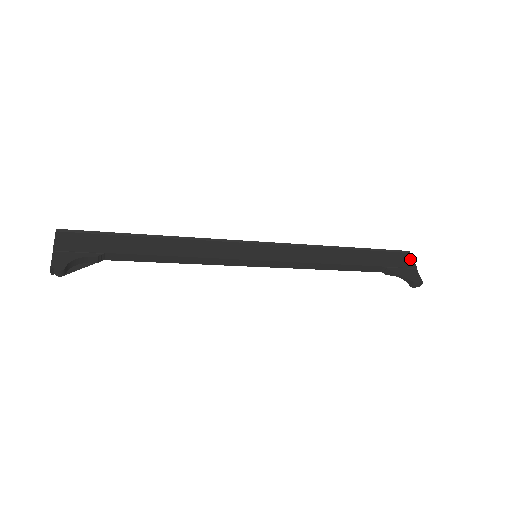
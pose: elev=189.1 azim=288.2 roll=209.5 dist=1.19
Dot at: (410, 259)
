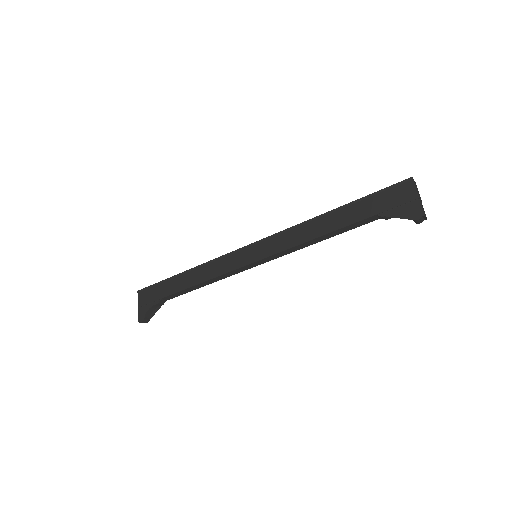
Dot at: (411, 189)
